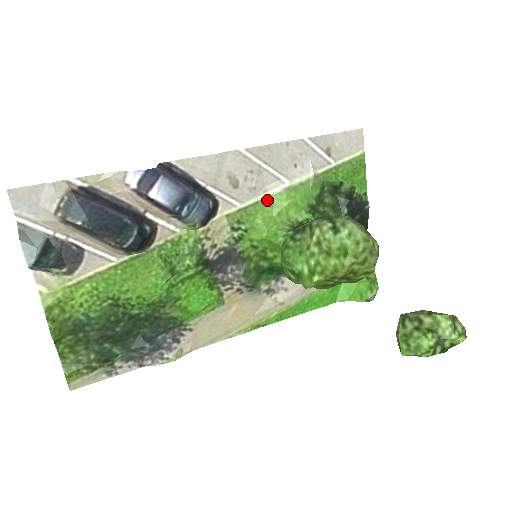
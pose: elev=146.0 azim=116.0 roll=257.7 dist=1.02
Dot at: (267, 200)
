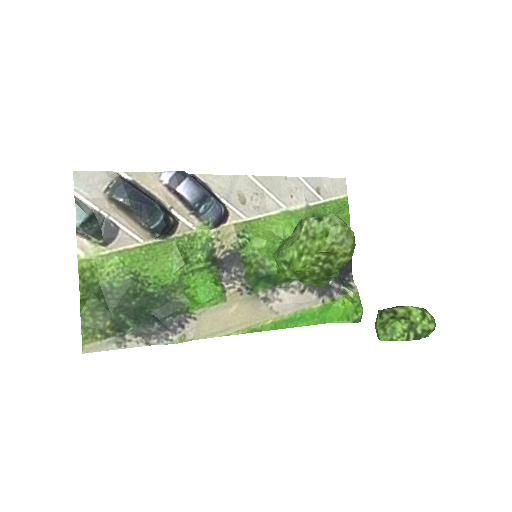
Dot at: (268, 218)
